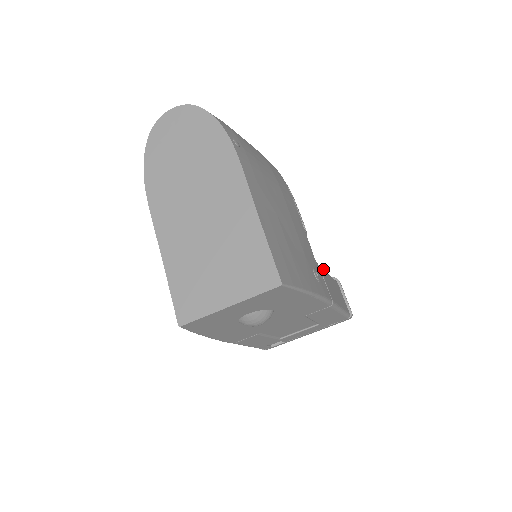
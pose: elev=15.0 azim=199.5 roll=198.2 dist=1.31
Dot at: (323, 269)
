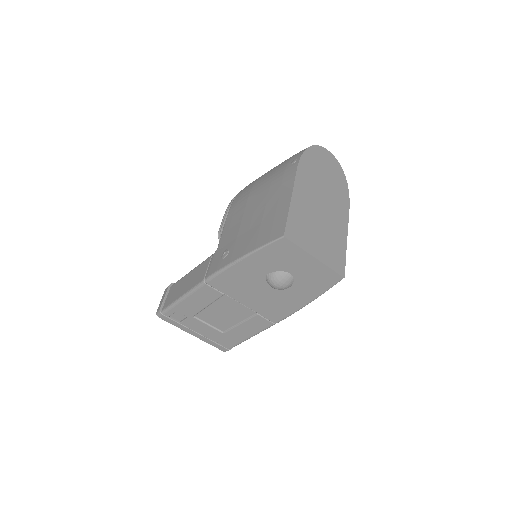
Dot at: occluded
